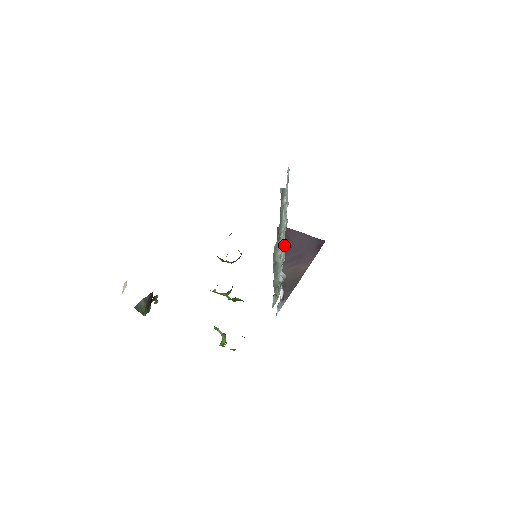
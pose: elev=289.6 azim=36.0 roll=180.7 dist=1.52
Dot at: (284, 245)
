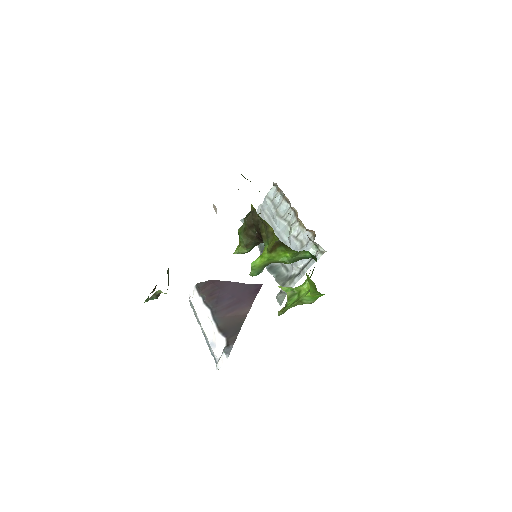
Dot at: (214, 295)
